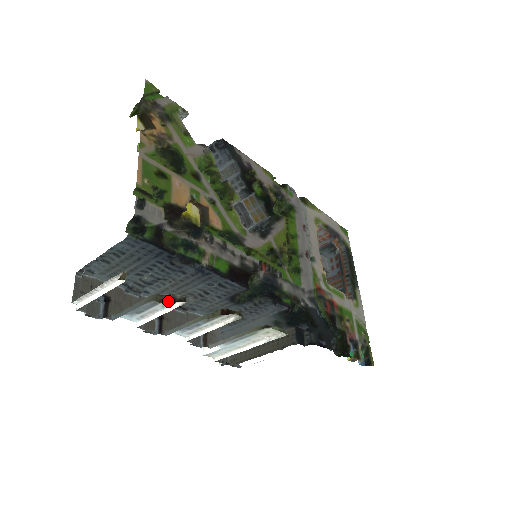
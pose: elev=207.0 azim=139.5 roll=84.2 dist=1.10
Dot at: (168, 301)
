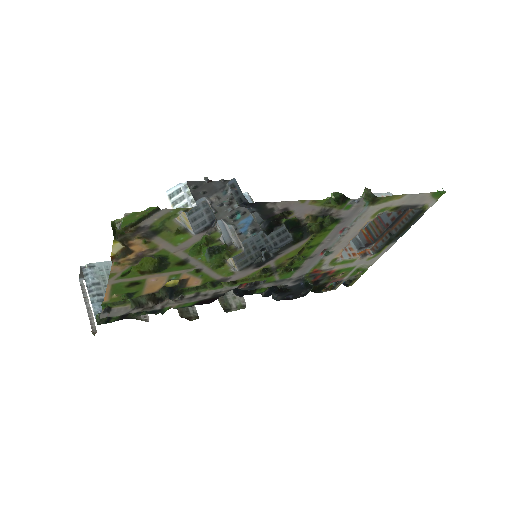
Dot at: (137, 316)
